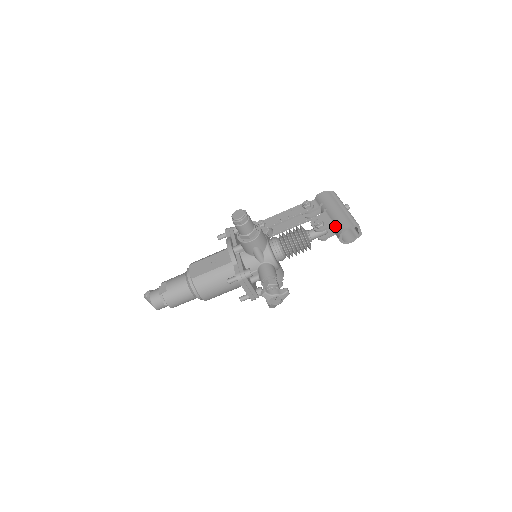
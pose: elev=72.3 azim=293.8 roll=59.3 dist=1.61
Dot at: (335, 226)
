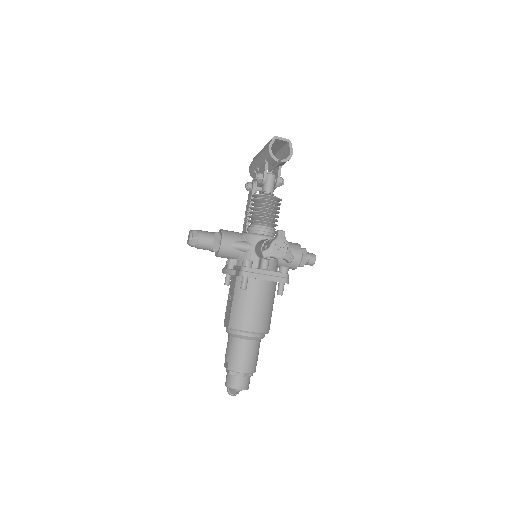
Dot at: (267, 161)
